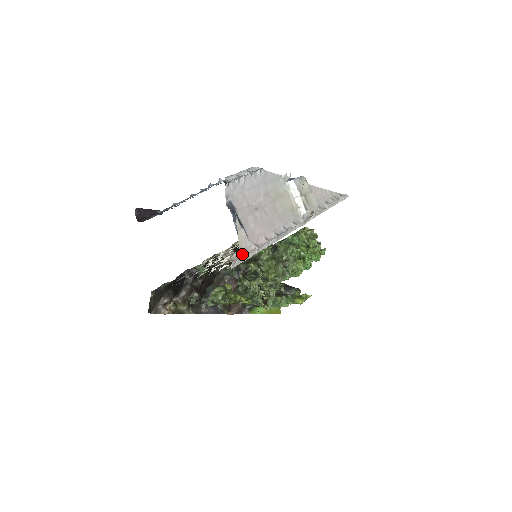
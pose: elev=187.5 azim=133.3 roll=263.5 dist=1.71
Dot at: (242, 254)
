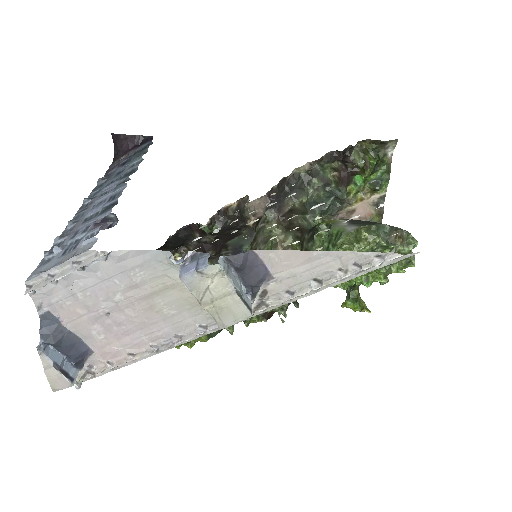
Dot at: (82, 374)
